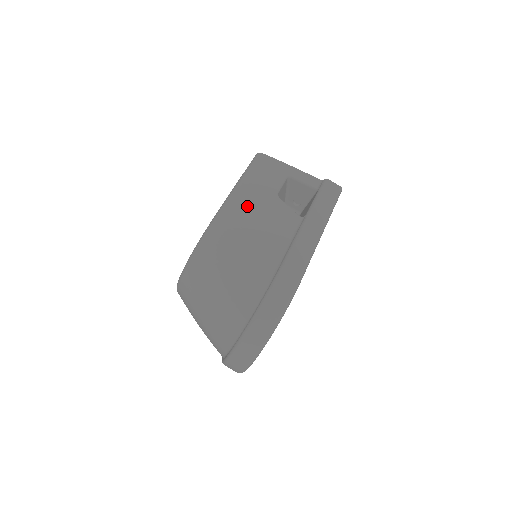
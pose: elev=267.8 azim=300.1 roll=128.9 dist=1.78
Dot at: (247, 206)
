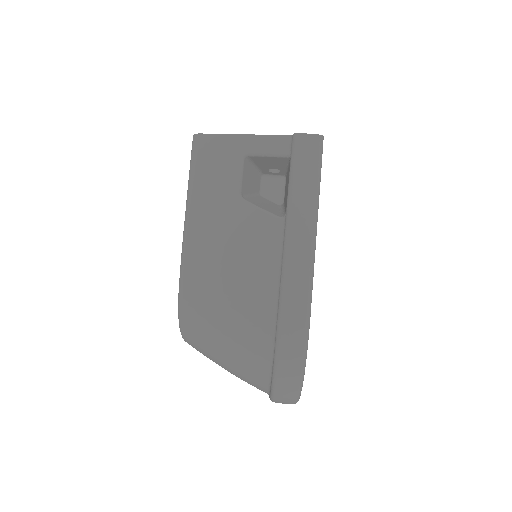
Dot at: (210, 237)
